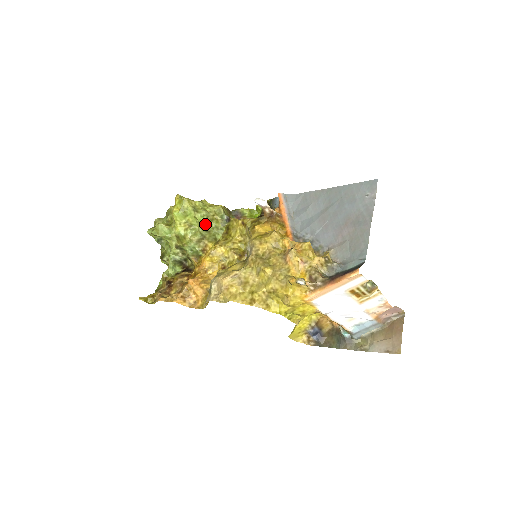
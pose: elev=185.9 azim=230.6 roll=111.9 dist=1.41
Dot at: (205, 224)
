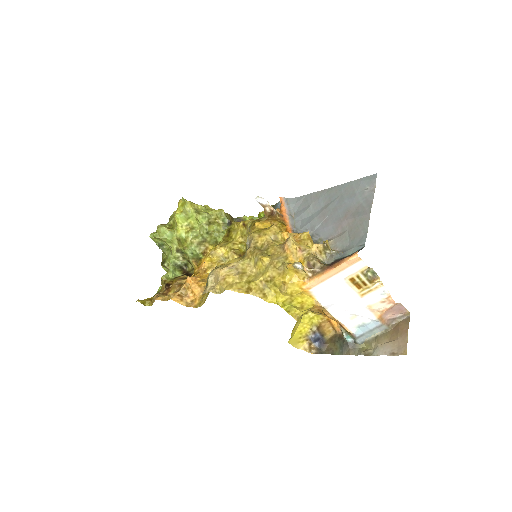
Dot at: (206, 226)
